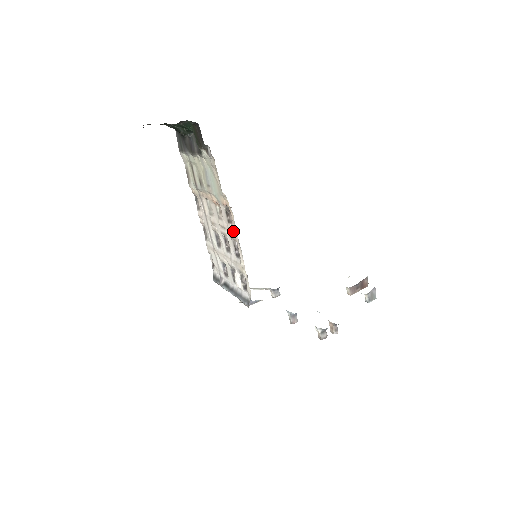
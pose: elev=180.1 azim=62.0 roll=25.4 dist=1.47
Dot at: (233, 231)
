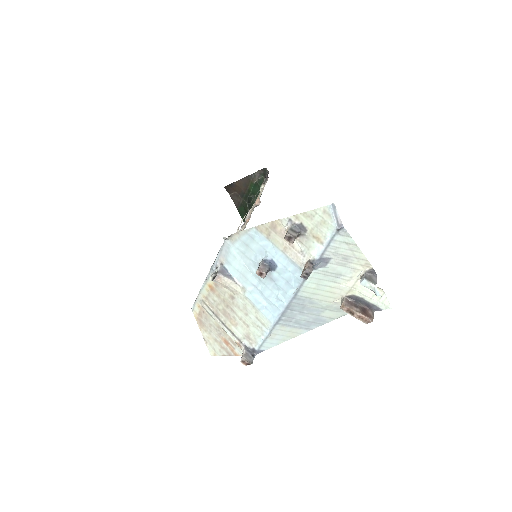
Dot at: occluded
